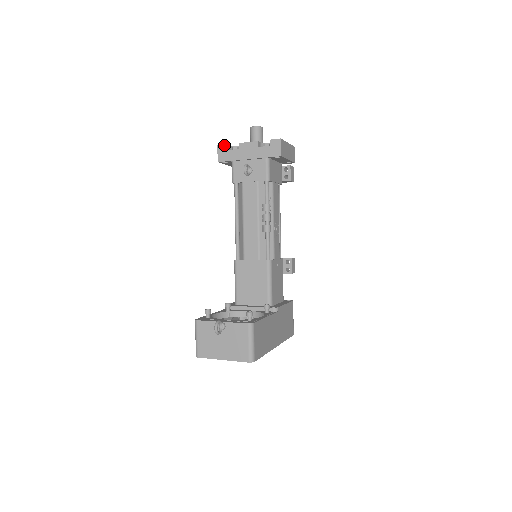
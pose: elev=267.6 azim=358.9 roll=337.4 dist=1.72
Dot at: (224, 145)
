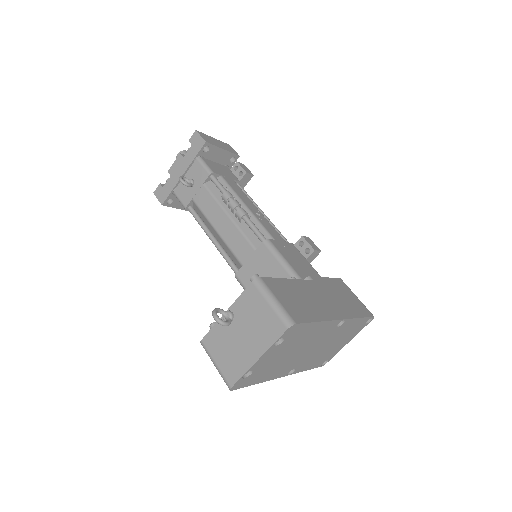
Dot at: (158, 186)
